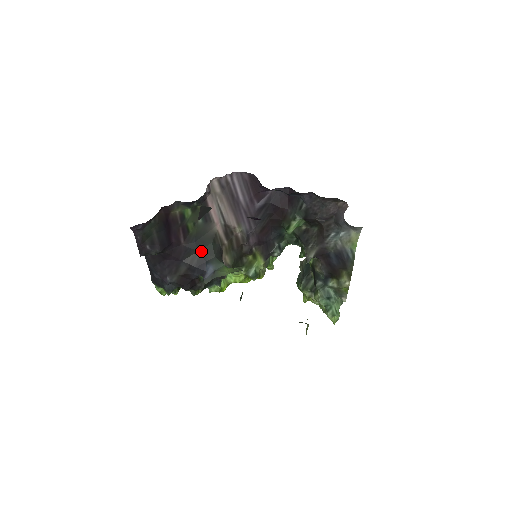
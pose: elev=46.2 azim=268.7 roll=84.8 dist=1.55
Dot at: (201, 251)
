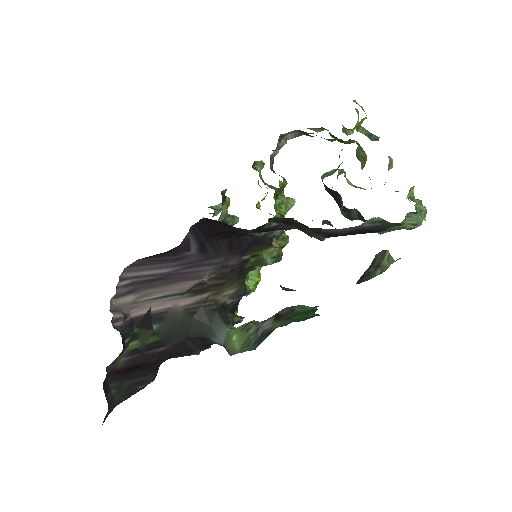
Dot at: (191, 334)
